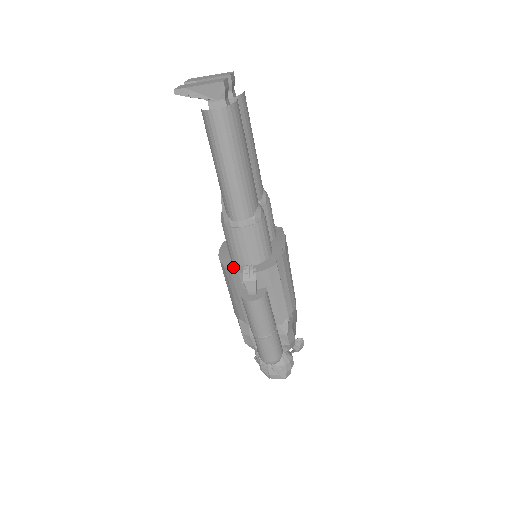
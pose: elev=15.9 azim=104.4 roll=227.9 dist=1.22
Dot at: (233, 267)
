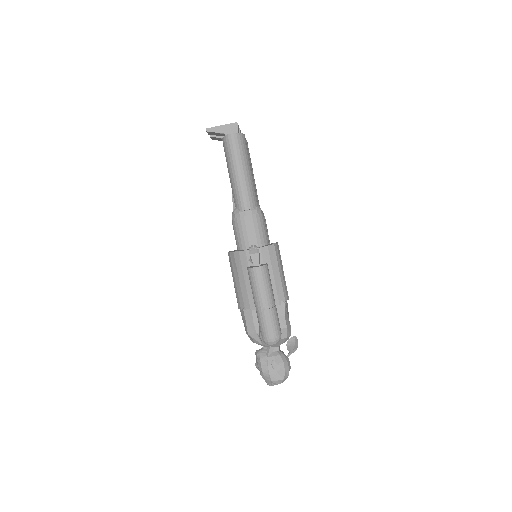
Dot at: (241, 250)
